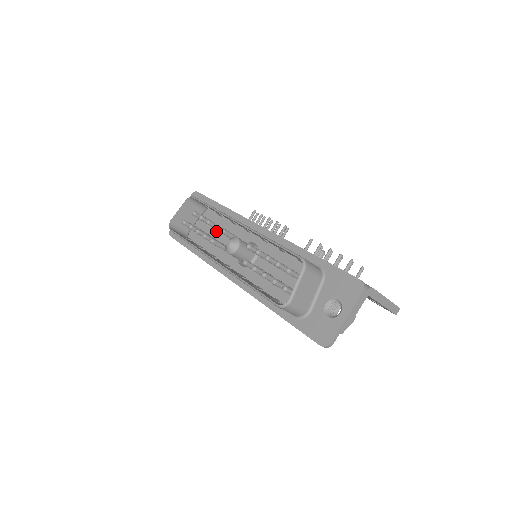
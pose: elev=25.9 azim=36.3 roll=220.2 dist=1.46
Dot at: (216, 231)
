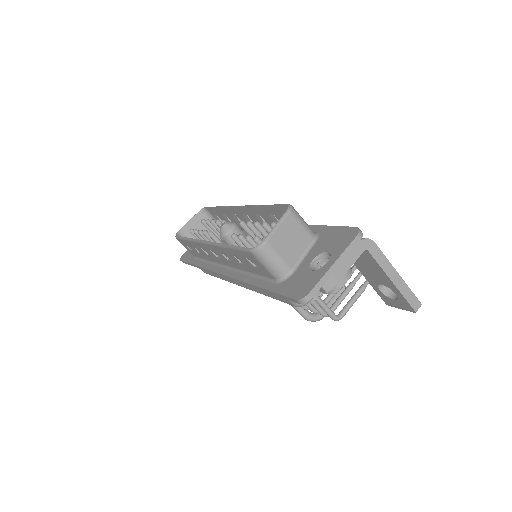
Dot at: (223, 242)
